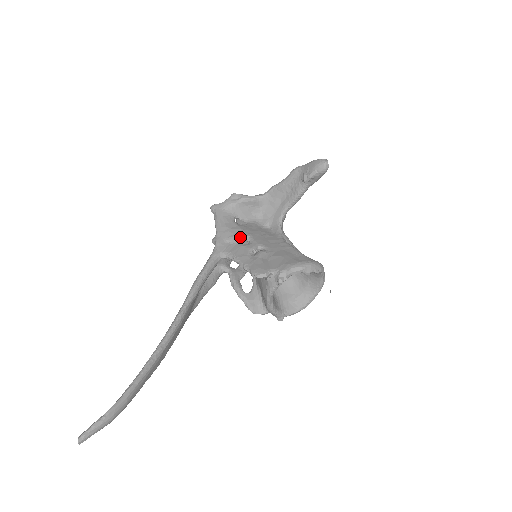
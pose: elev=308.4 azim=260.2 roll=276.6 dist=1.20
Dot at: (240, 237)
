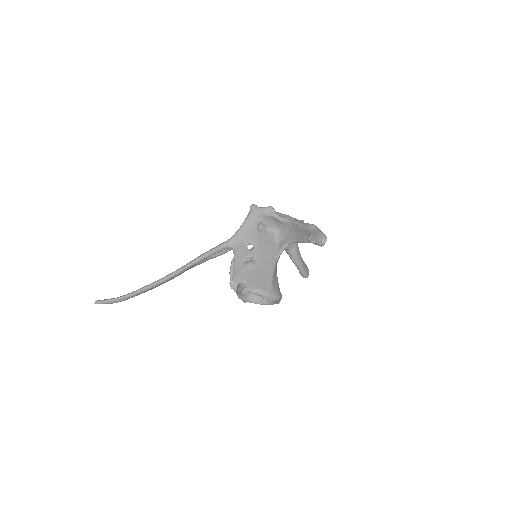
Dot at: (250, 242)
